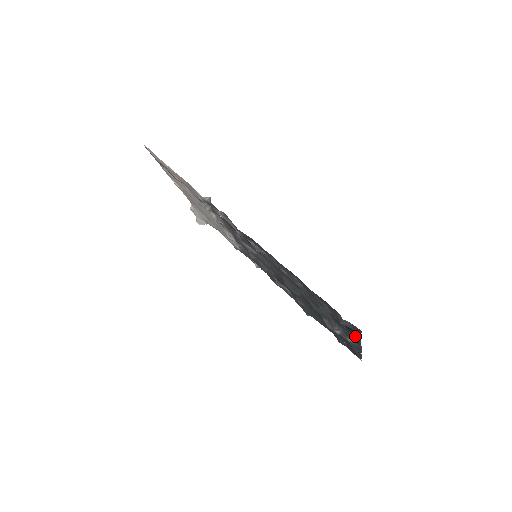
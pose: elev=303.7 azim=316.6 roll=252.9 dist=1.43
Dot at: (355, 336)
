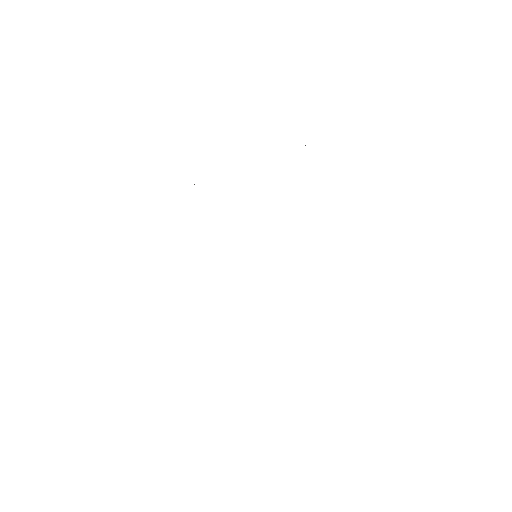
Dot at: occluded
